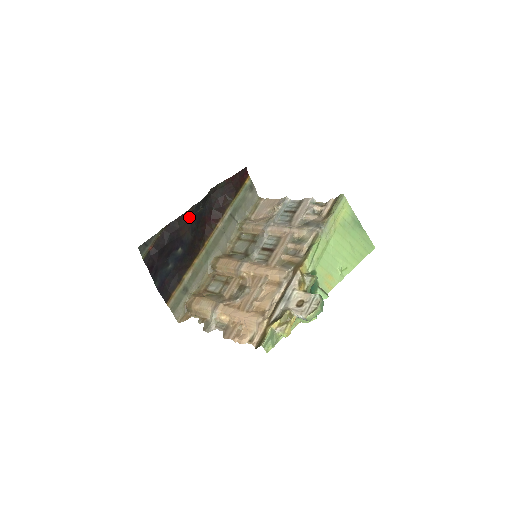
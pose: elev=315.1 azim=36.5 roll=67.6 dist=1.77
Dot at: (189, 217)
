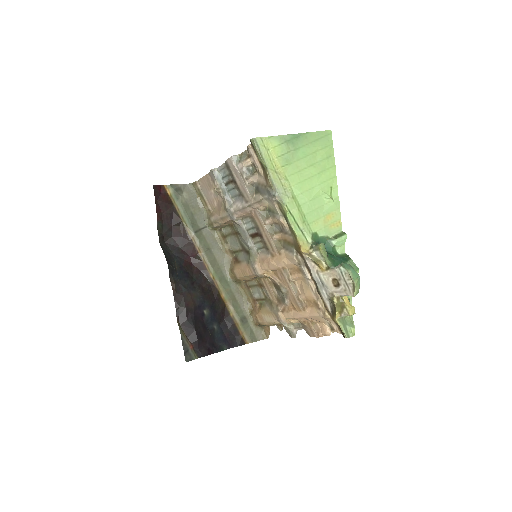
Dot at: (179, 288)
